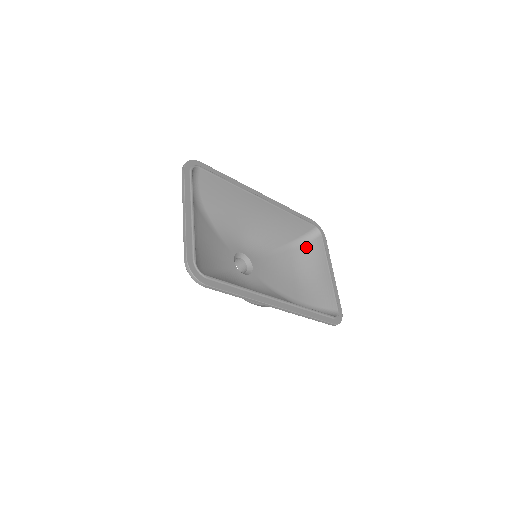
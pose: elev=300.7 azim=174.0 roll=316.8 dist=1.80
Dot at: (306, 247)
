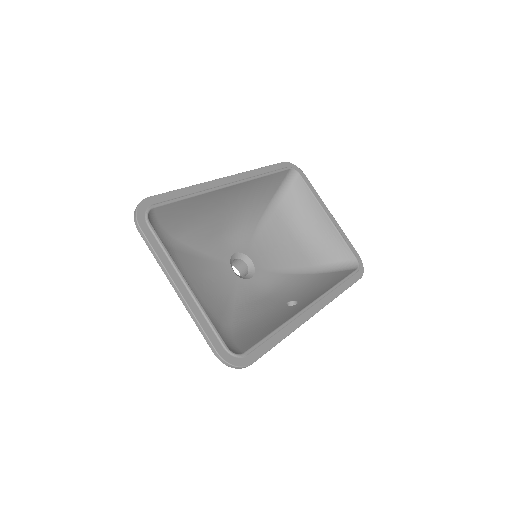
Dot at: (289, 197)
